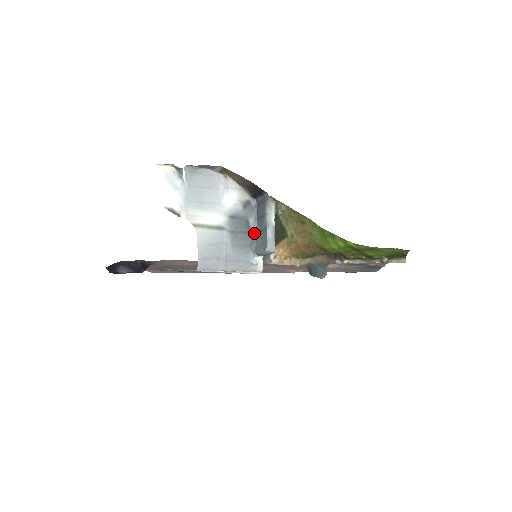
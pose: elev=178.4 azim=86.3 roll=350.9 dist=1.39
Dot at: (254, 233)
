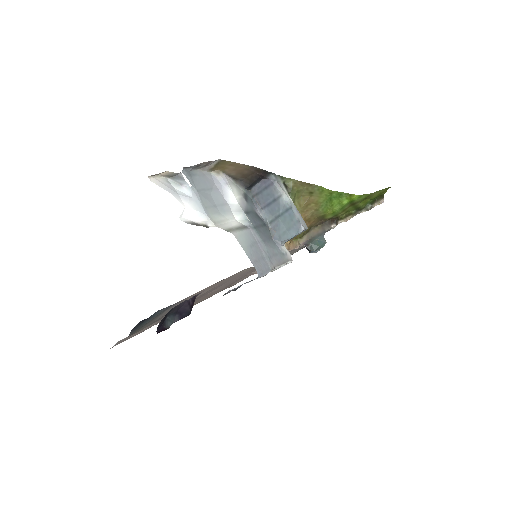
Dot at: (267, 224)
